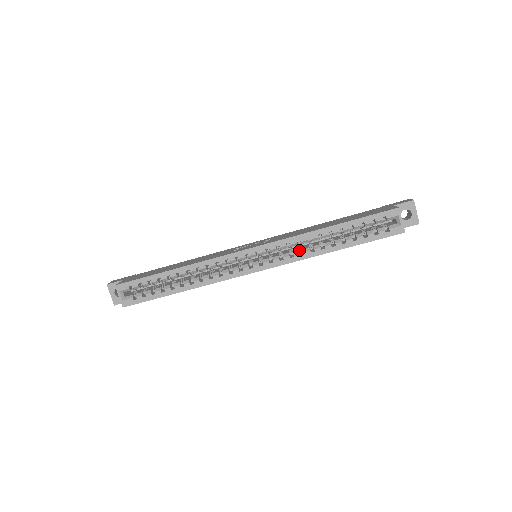
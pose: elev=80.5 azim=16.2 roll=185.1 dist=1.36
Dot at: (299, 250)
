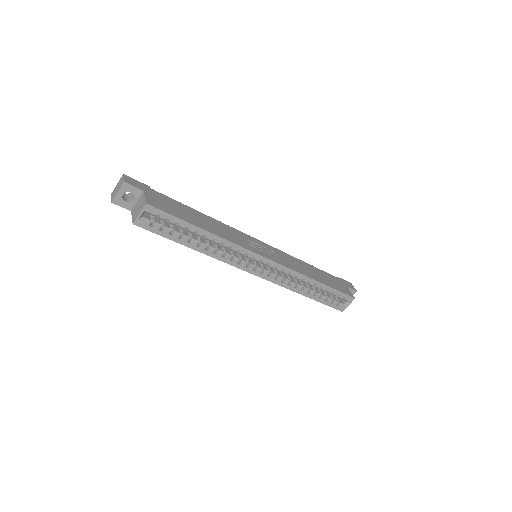
Dot at: (286, 276)
